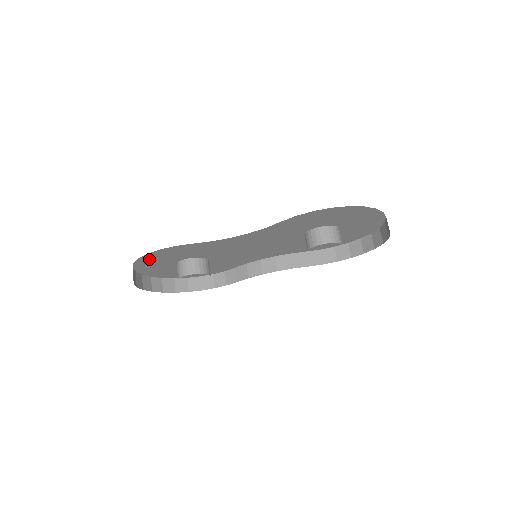
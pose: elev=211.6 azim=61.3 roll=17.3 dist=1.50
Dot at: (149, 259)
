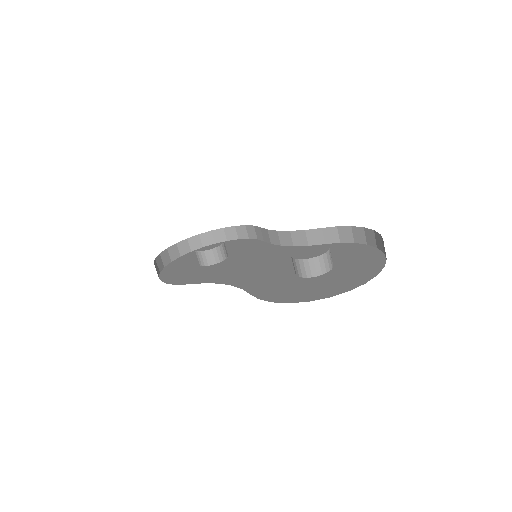
Dot at: occluded
